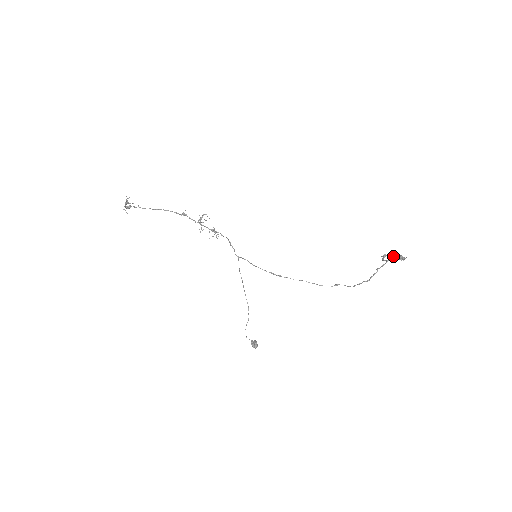
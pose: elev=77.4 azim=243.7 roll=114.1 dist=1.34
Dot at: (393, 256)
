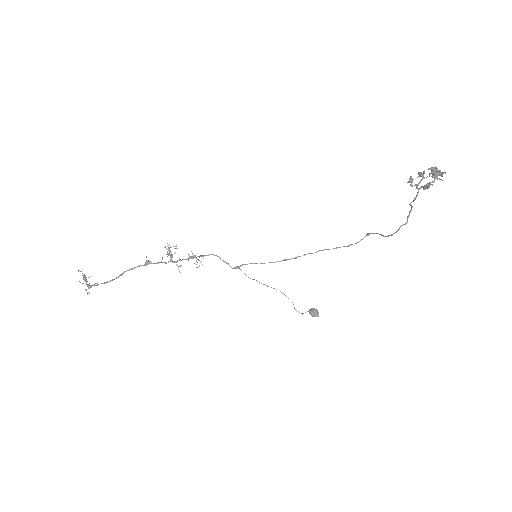
Dot at: (422, 173)
